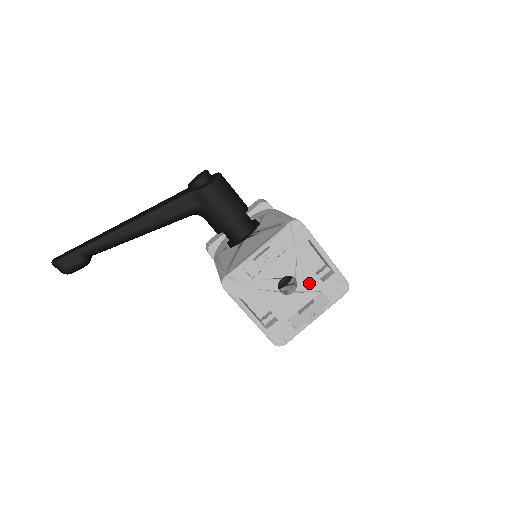
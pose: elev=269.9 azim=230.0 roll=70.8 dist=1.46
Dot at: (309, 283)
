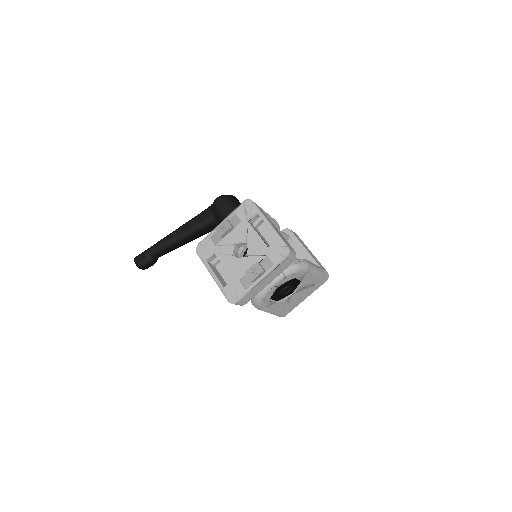
Dot at: (257, 248)
